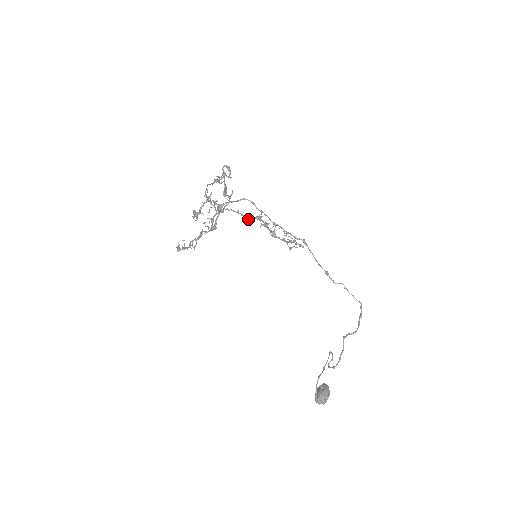
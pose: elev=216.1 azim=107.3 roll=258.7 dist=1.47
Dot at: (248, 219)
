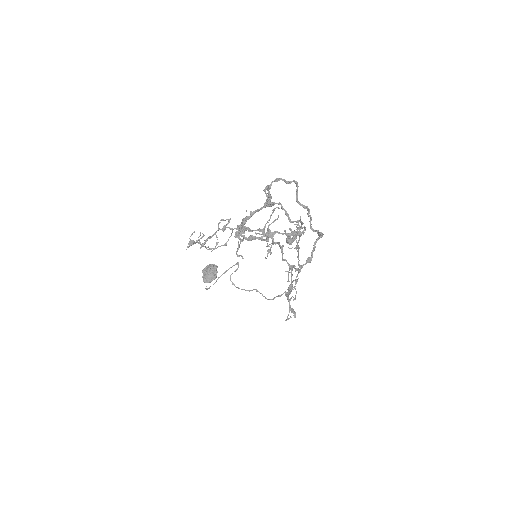
Dot at: (283, 260)
